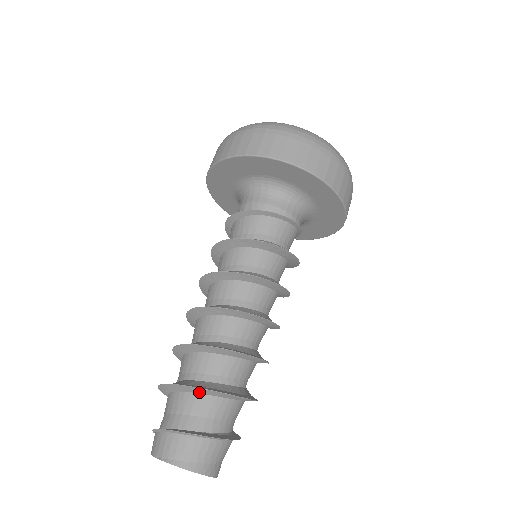
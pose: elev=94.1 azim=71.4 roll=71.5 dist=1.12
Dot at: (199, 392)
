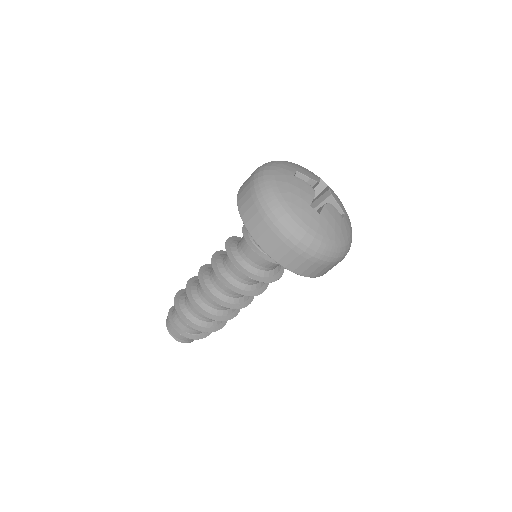
Dot at: (188, 321)
